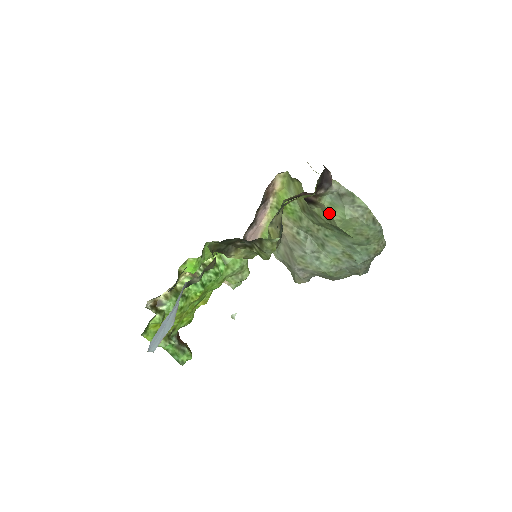
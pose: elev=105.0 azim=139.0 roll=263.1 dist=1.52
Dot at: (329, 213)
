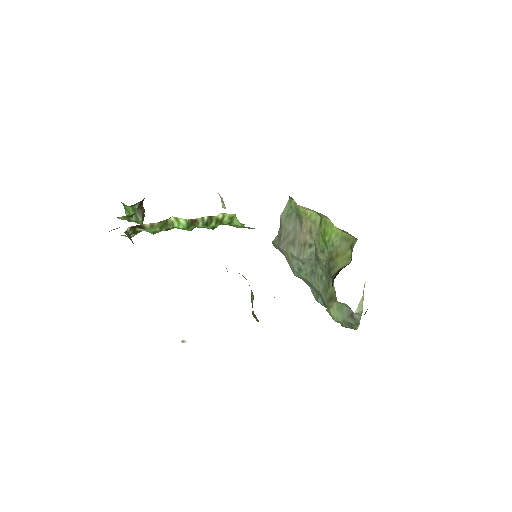
Dot at: (333, 304)
